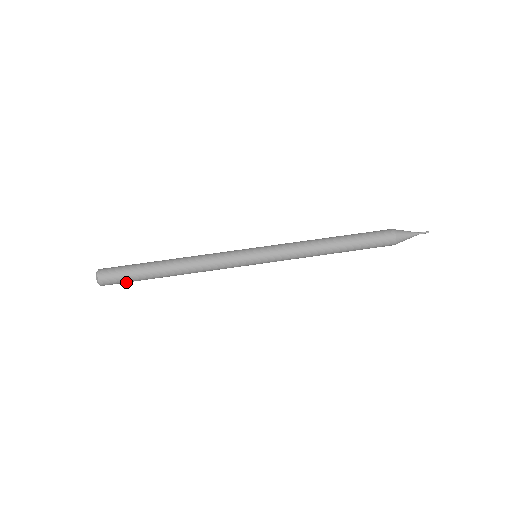
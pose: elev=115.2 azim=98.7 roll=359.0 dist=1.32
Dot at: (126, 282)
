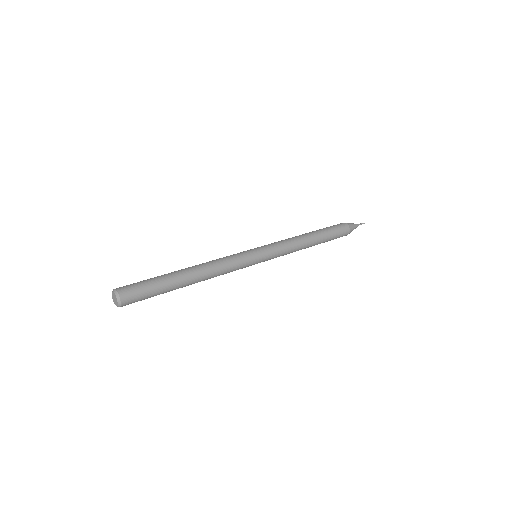
Dot at: (145, 288)
